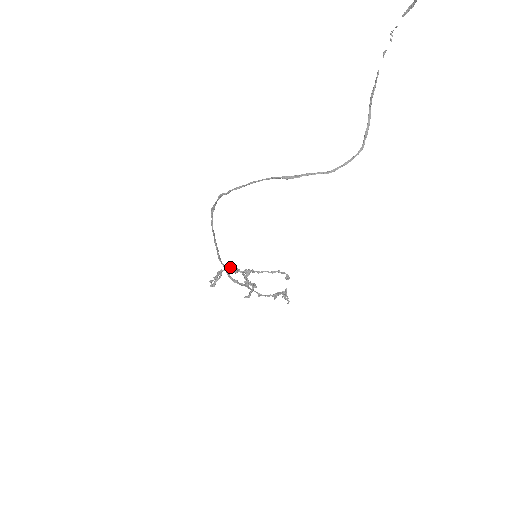
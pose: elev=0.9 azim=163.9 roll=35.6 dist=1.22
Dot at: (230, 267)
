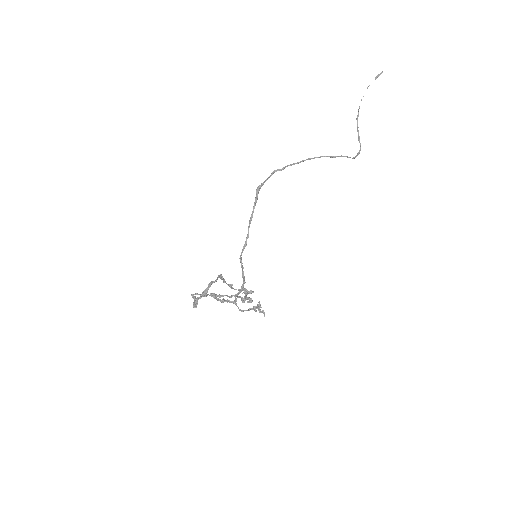
Dot at: (221, 277)
